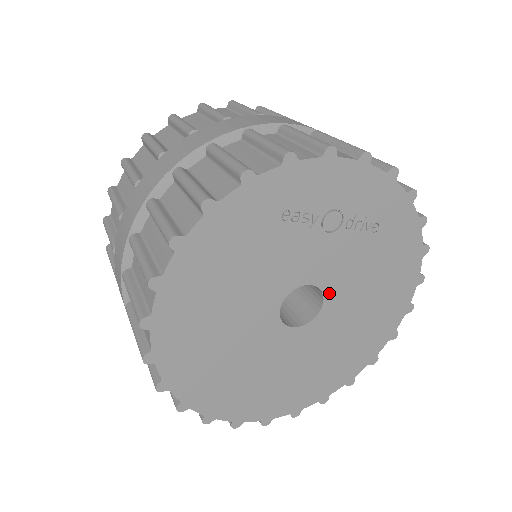
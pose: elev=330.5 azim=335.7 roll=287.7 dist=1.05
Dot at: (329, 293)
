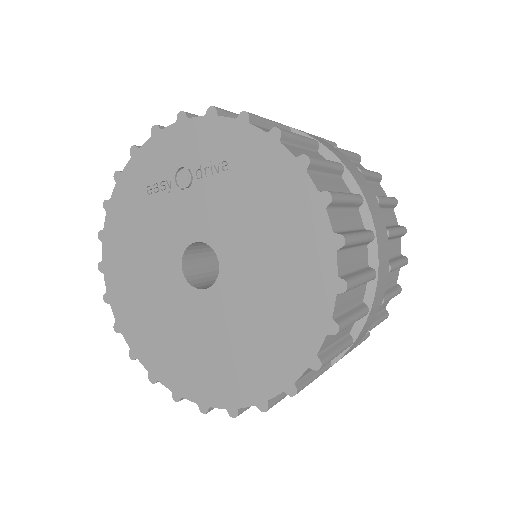
Dot at: (218, 246)
